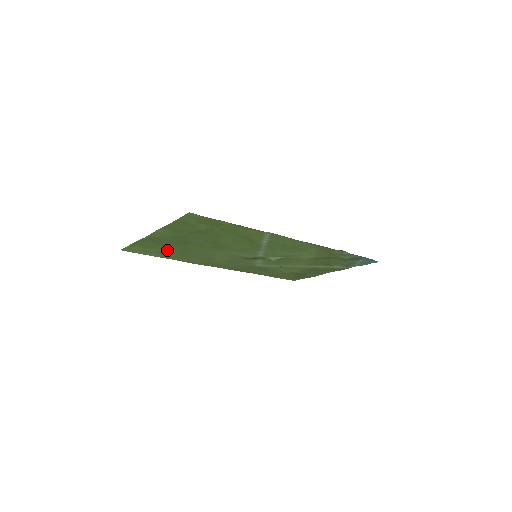
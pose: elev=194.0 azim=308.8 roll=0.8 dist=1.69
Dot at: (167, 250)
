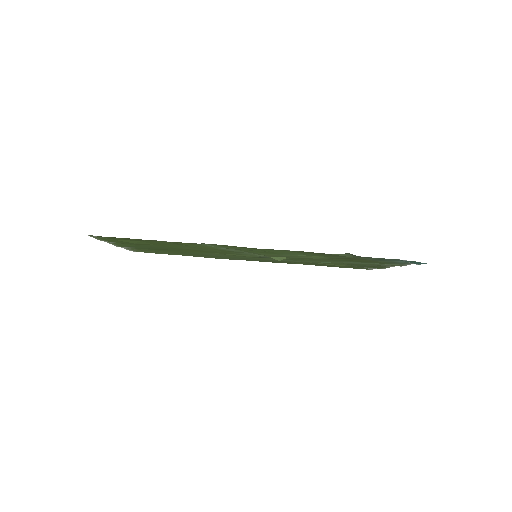
Dot at: (164, 252)
